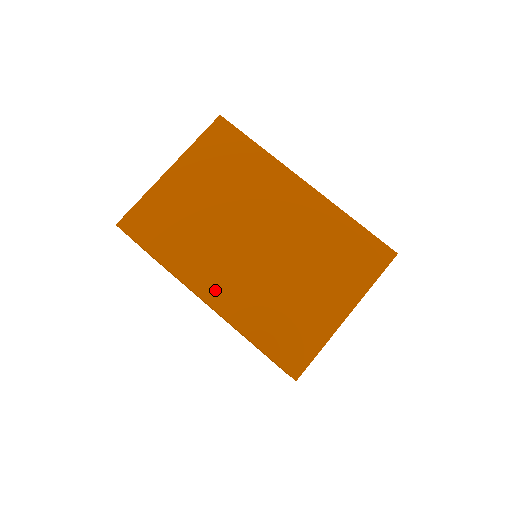
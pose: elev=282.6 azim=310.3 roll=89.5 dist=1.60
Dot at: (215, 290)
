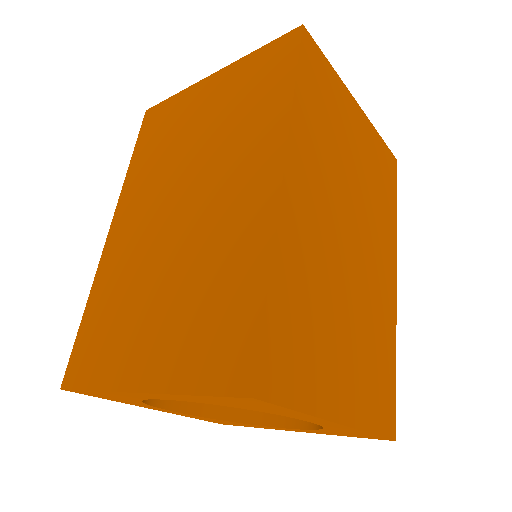
Dot at: (120, 229)
